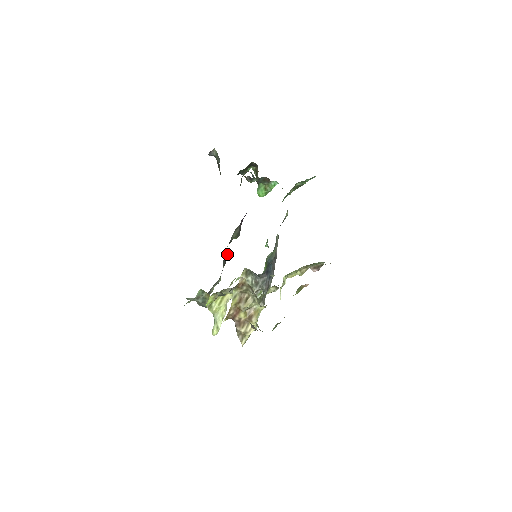
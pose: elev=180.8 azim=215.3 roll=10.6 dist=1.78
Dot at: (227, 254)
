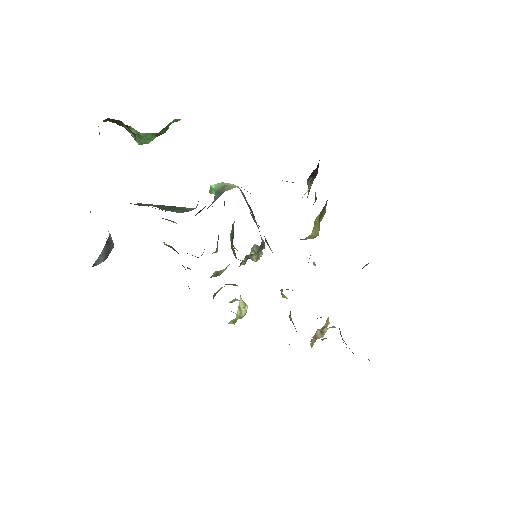
Dot at: occluded
